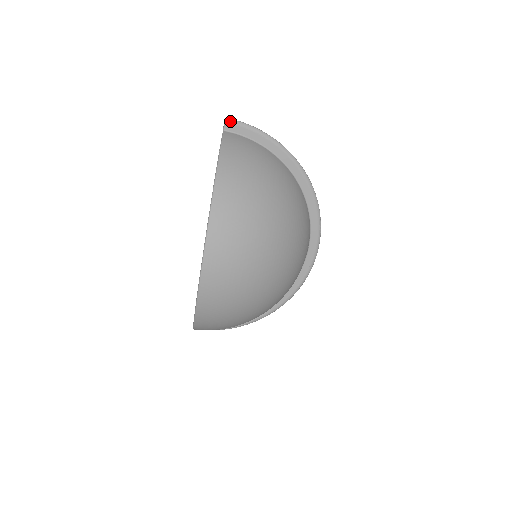
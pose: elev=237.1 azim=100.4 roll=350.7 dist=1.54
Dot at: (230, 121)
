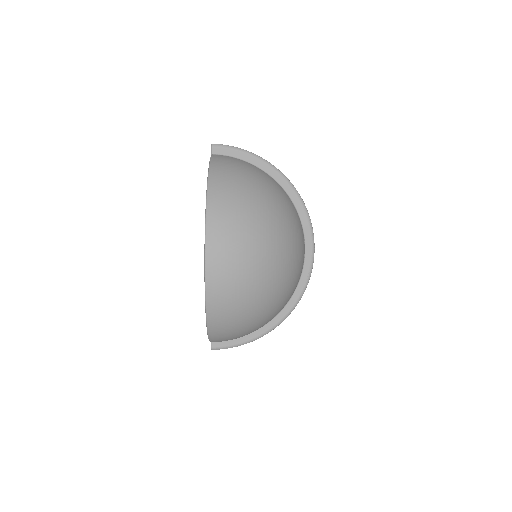
Dot at: (216, 145)
